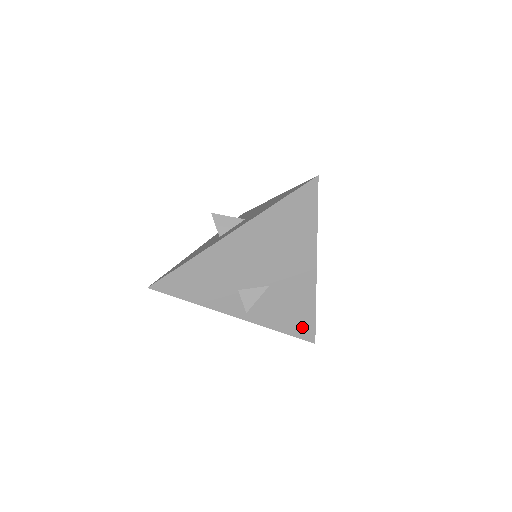
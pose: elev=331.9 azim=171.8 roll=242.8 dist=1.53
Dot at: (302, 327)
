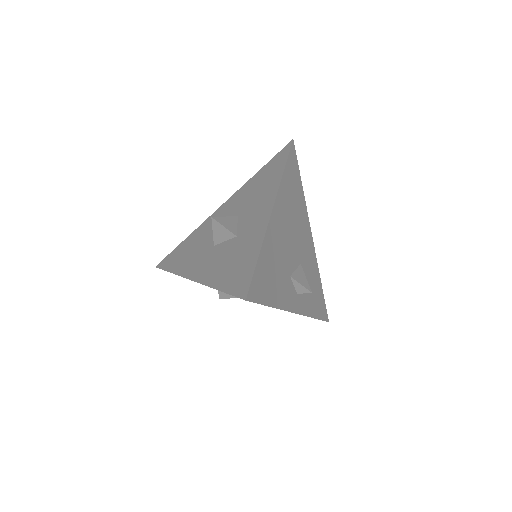
Dot at: (321, 306)
